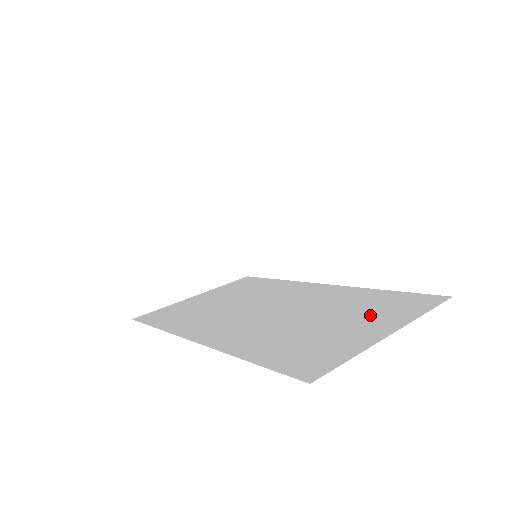
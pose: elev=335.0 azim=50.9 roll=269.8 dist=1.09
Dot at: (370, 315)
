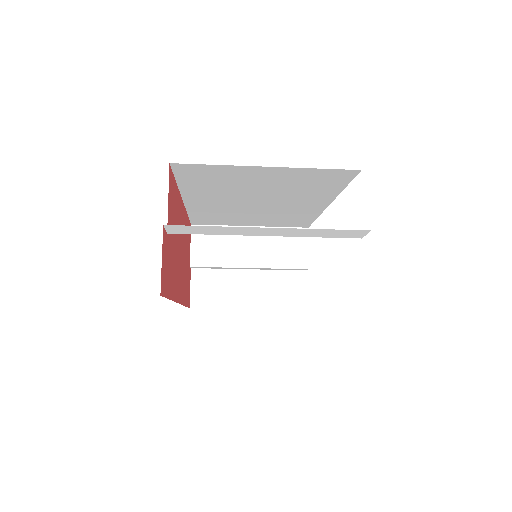
Dot at: occluded
